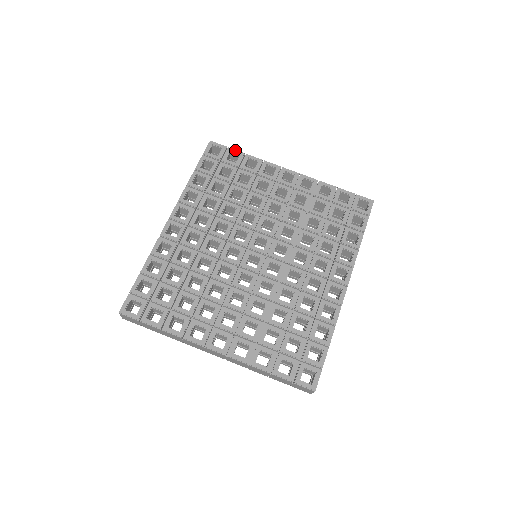
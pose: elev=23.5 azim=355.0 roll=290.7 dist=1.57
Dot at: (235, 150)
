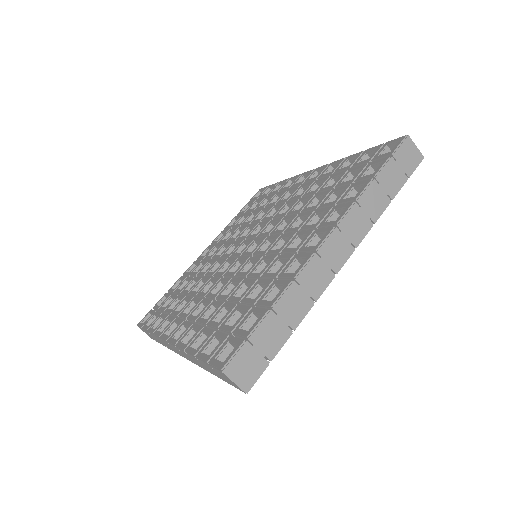
Dot at: (158, 301)
